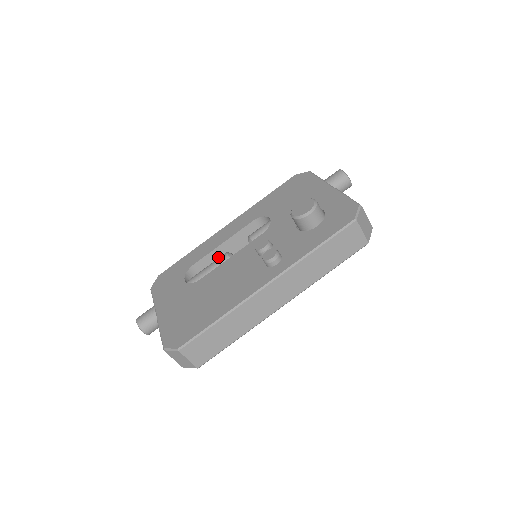
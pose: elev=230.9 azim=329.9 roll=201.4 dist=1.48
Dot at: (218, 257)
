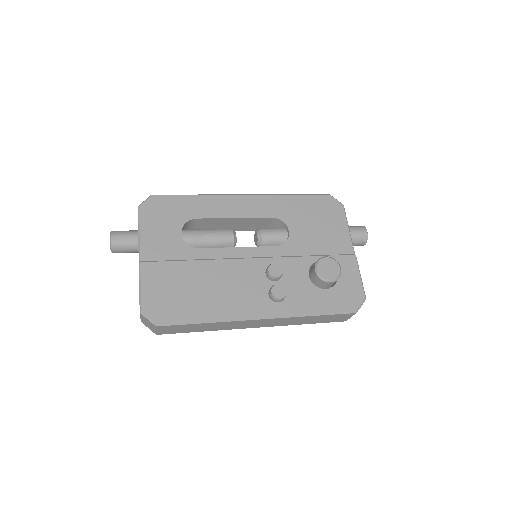
Dot at: (220, 223)
